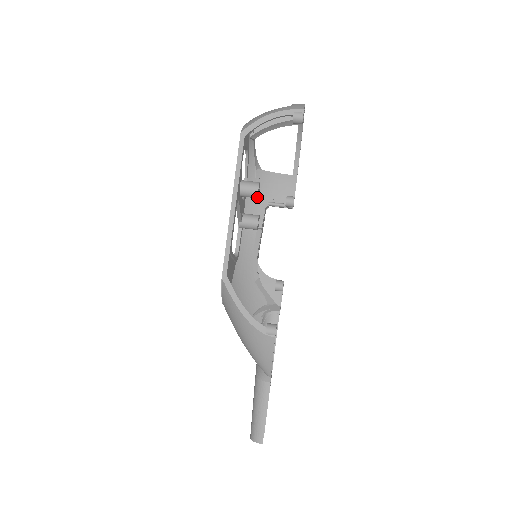
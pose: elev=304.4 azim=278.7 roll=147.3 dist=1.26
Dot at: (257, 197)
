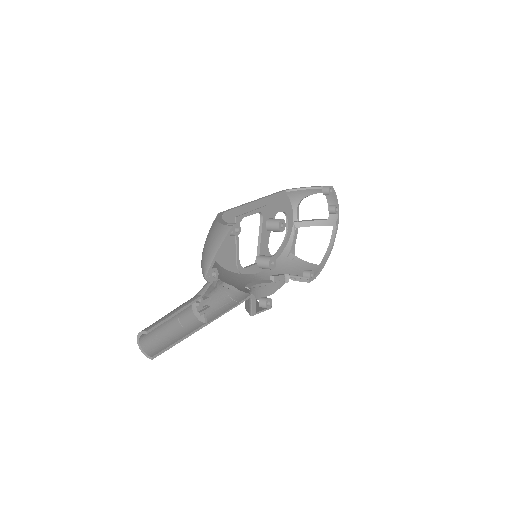
Dot at: (278, 225)
